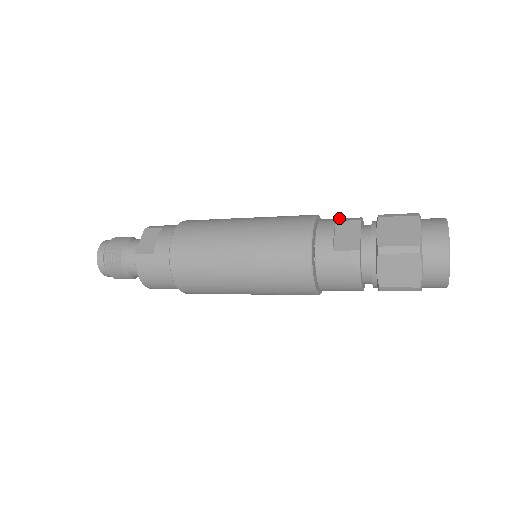
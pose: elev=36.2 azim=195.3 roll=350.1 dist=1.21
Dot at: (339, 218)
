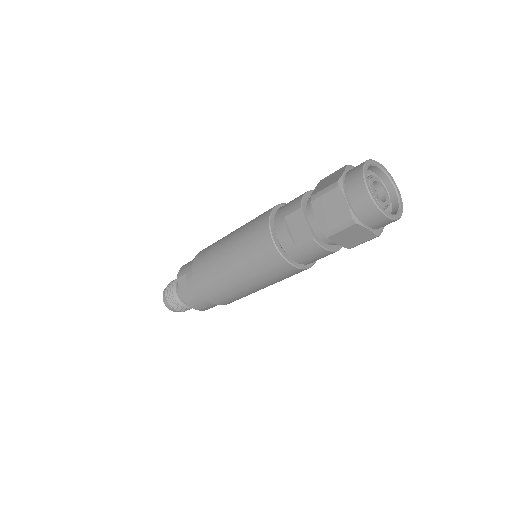
Dot at: (286, 209)
